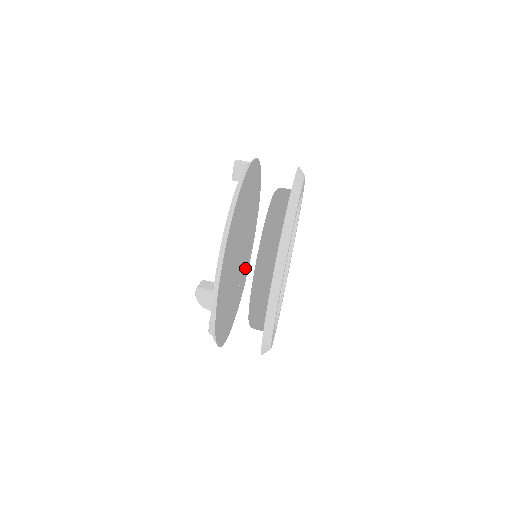
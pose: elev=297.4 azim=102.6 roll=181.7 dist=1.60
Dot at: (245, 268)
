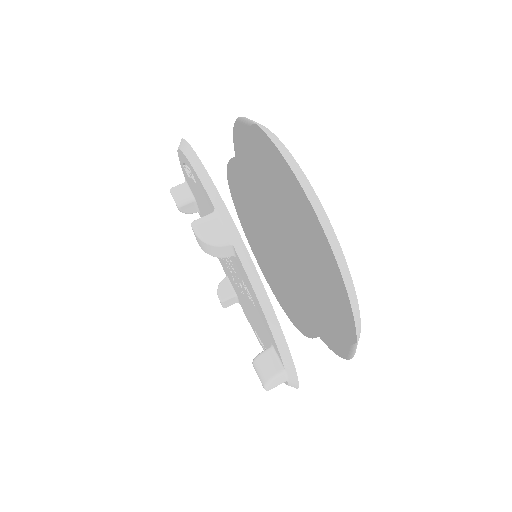
Dot at: occluded
